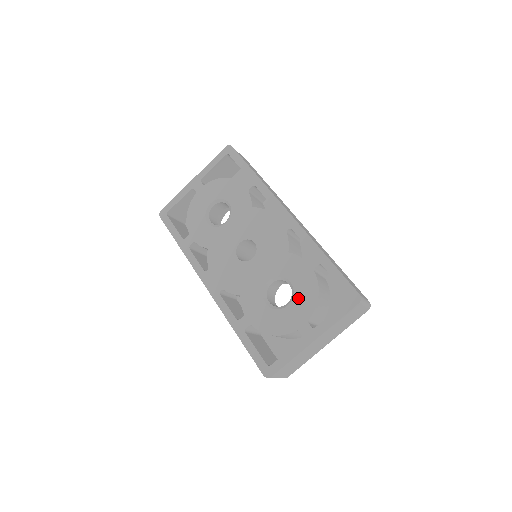
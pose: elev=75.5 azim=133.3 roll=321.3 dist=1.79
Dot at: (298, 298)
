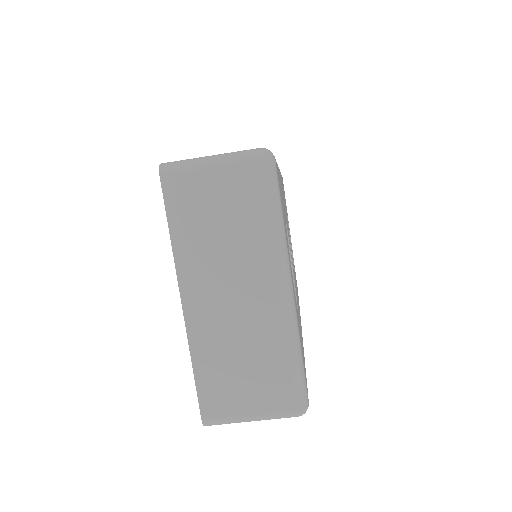
Dot at: occluded
